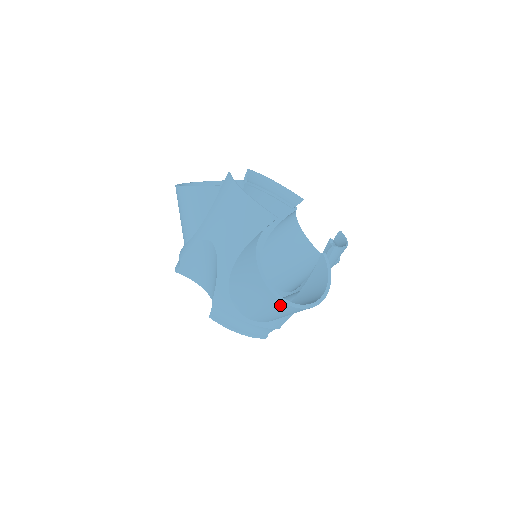
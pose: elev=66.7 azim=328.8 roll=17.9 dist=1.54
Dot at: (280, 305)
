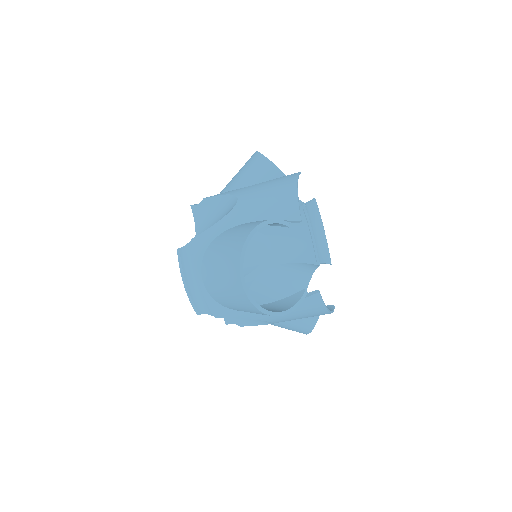
Dot at: (236, 277)
